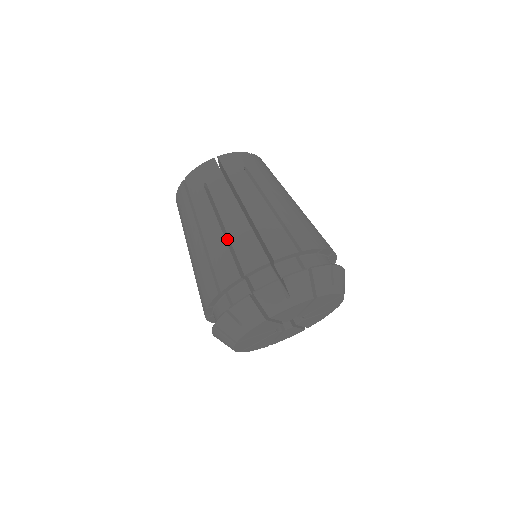
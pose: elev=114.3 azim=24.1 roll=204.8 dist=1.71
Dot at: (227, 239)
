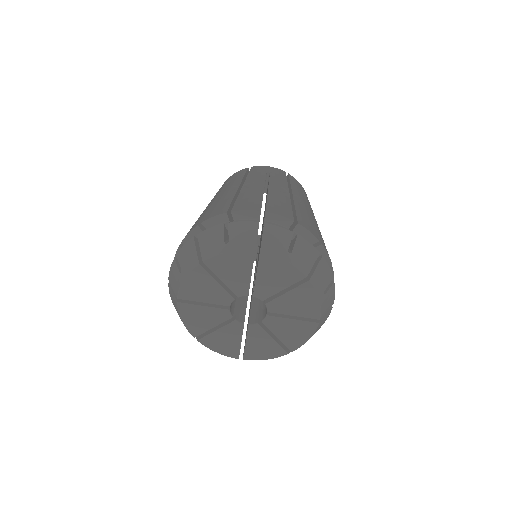
Dot at: occluded
